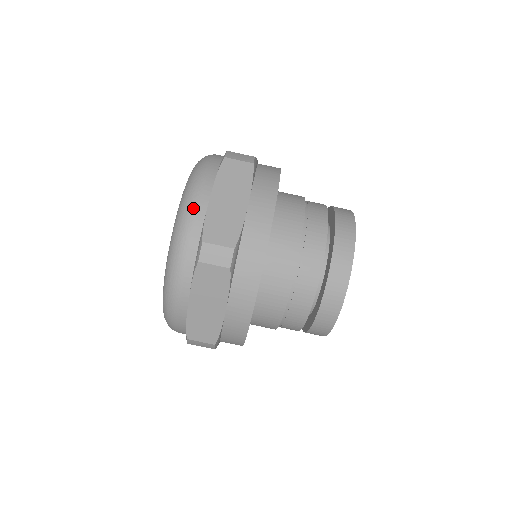
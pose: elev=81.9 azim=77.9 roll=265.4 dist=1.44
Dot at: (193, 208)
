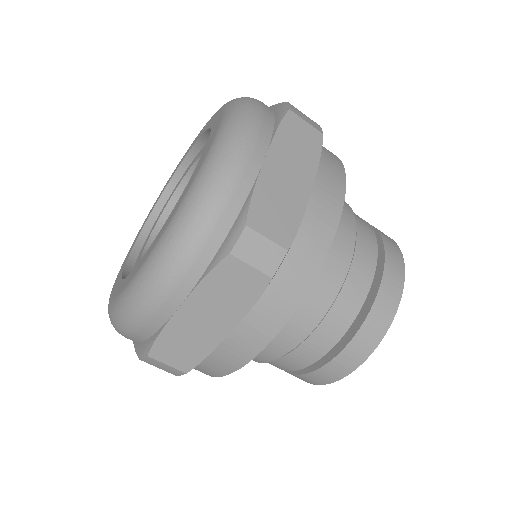
Dot at: (238, 167)
